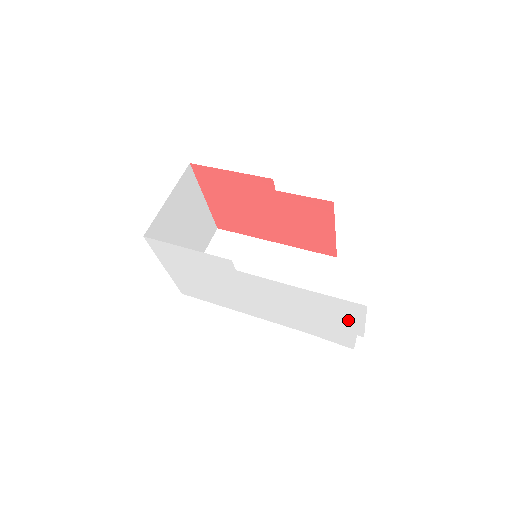
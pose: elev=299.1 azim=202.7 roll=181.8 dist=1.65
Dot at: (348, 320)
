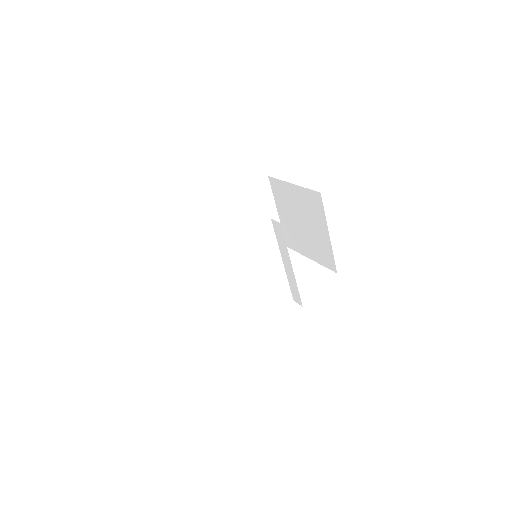
Dot at: occluded
